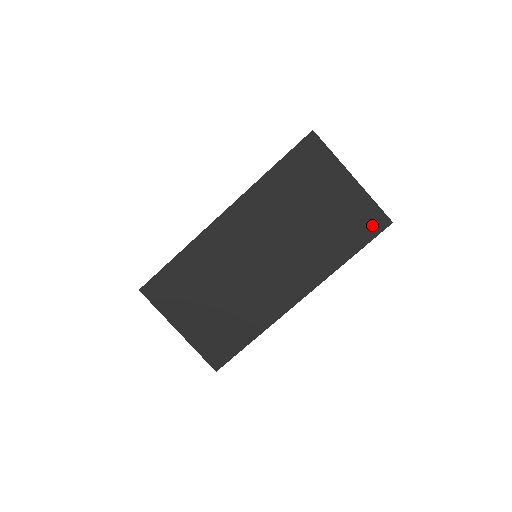
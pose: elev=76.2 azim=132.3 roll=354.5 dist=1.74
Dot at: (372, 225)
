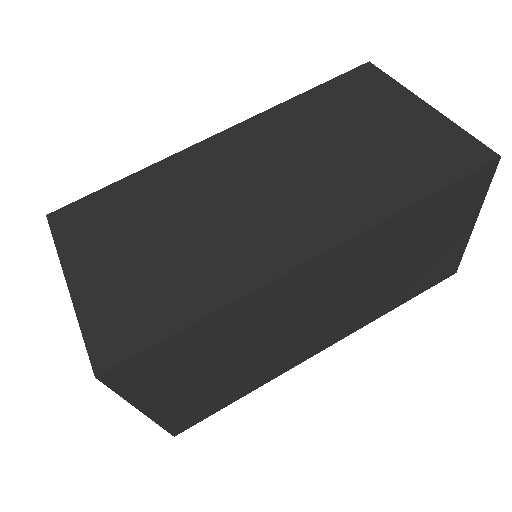
Dot at: (461, 158)
